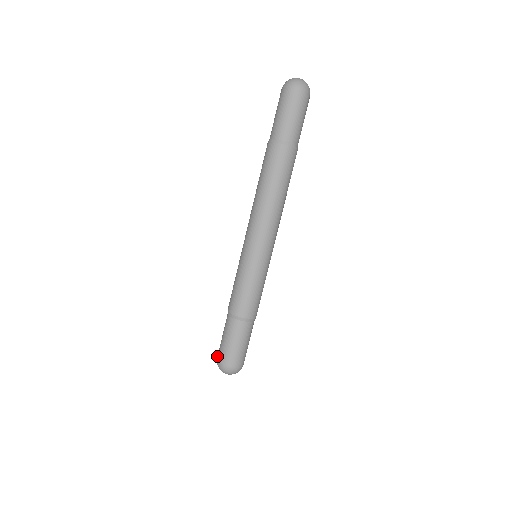
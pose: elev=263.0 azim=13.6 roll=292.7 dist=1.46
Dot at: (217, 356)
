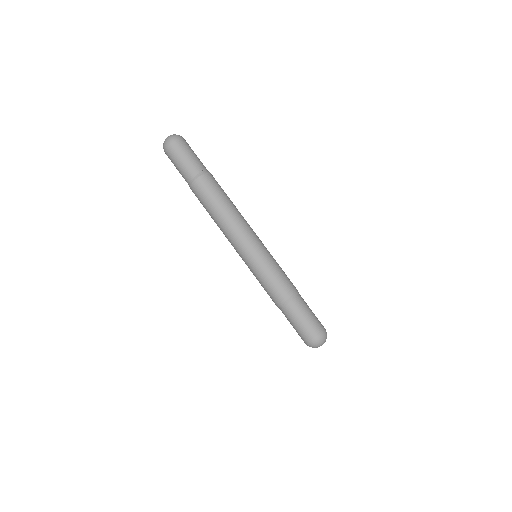
Dot at: (305, 341)
